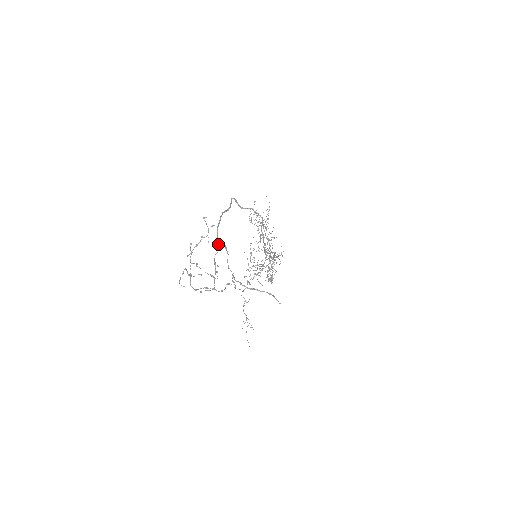
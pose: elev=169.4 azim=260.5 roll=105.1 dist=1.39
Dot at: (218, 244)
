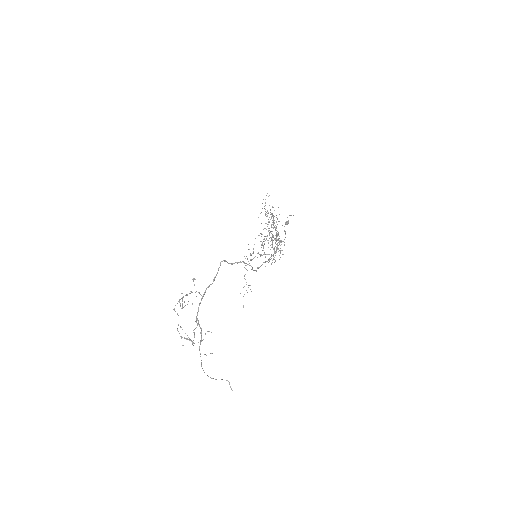
Dot at: occluded
